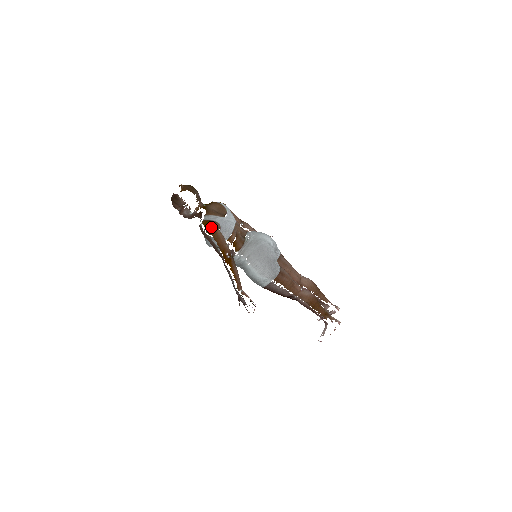
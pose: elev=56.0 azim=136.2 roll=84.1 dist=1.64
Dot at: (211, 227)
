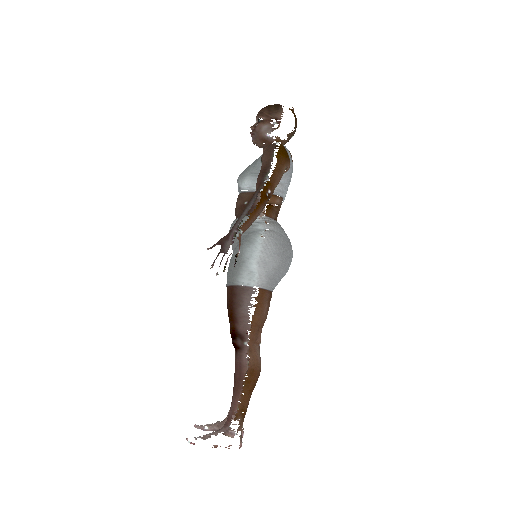
Dot at: (285, 155)
